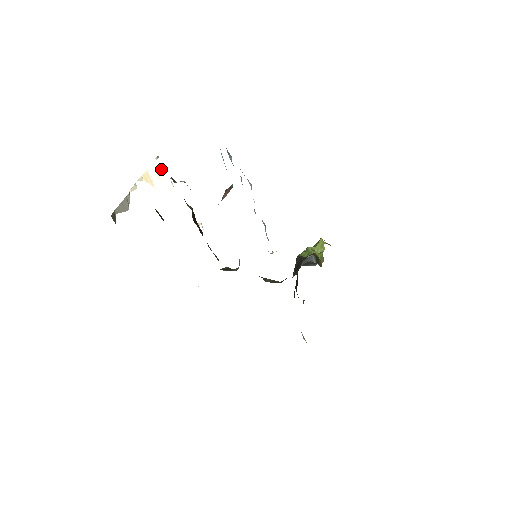
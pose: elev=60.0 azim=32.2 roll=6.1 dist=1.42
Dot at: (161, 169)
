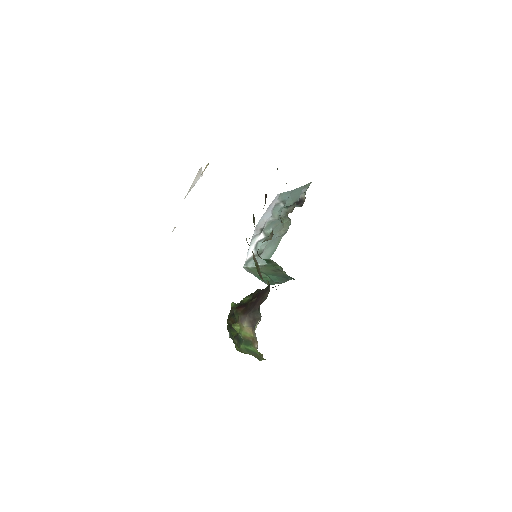
Dot at: (198, 177)
